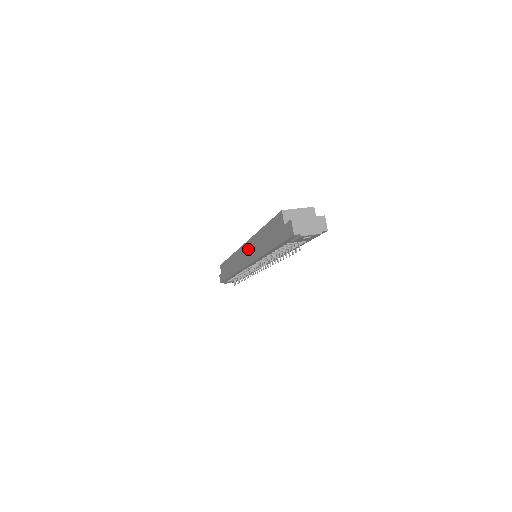
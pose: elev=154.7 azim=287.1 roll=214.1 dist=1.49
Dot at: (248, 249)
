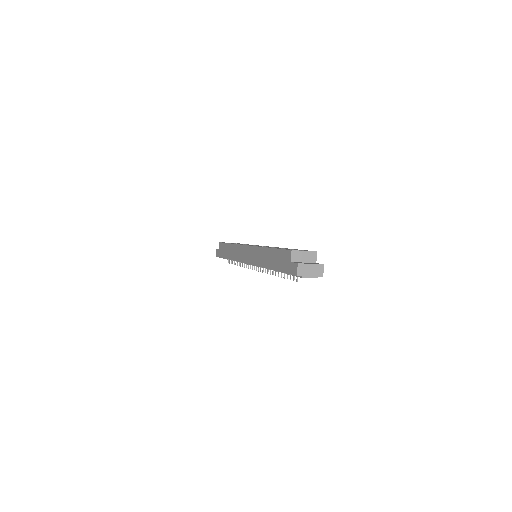
Dot at: (252, 253)
